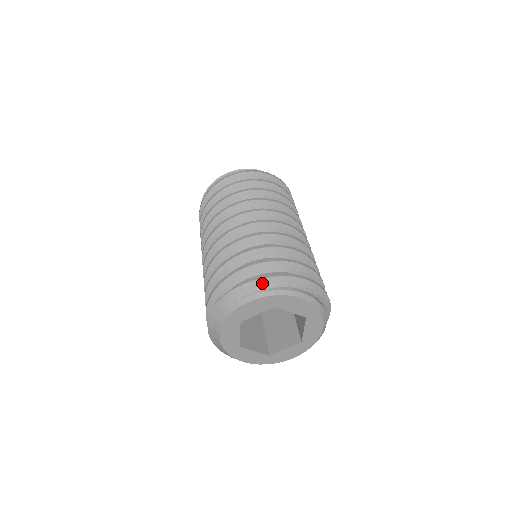
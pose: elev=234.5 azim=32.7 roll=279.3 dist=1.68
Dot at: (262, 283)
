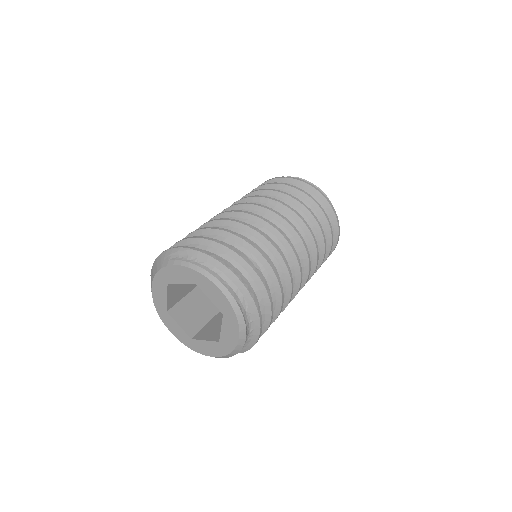
Dot at: (193, 254)
